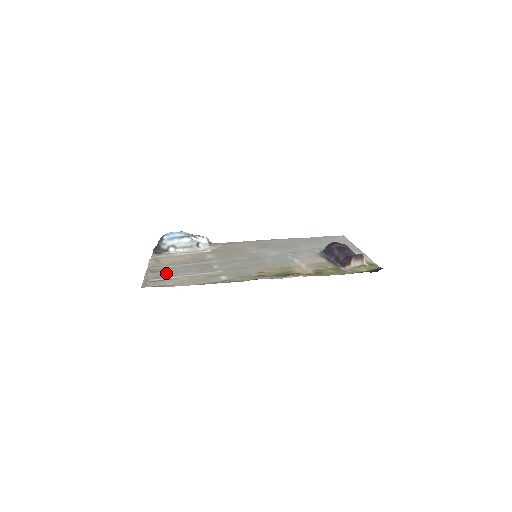
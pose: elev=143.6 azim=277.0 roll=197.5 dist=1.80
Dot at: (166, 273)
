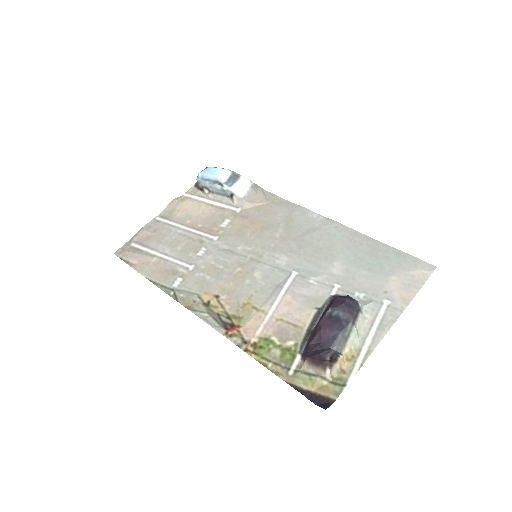
Dot at: (154, 238)
